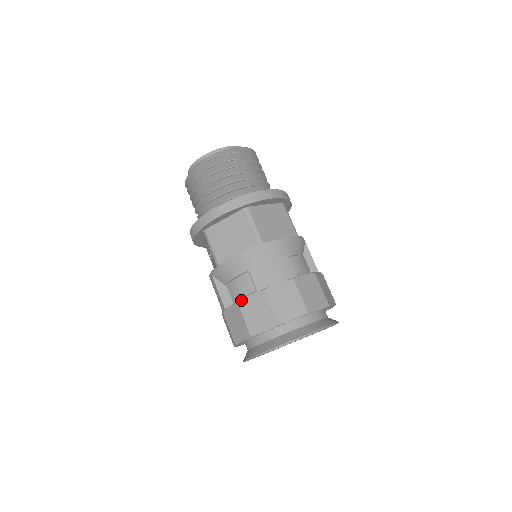
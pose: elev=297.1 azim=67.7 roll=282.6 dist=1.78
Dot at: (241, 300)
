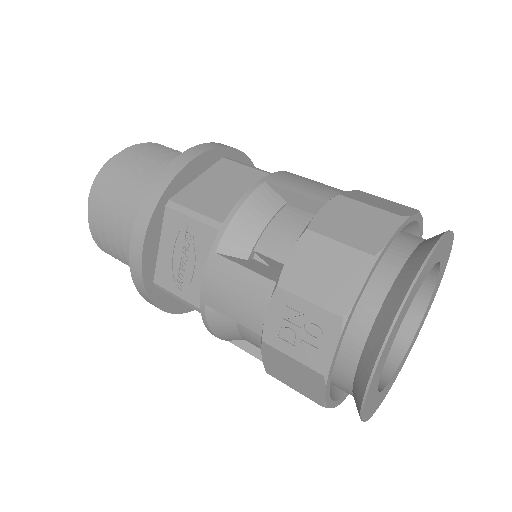
Dot at: (310, 222)
